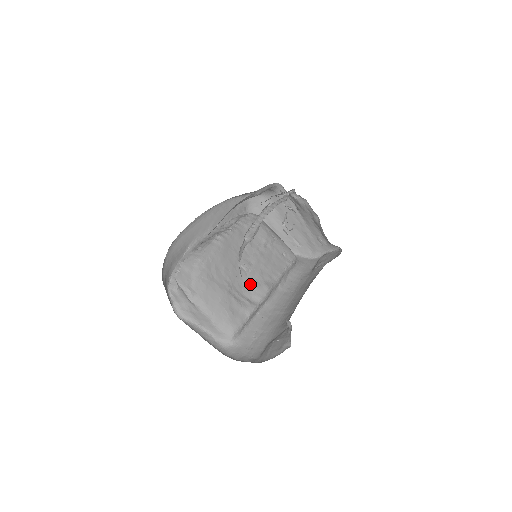
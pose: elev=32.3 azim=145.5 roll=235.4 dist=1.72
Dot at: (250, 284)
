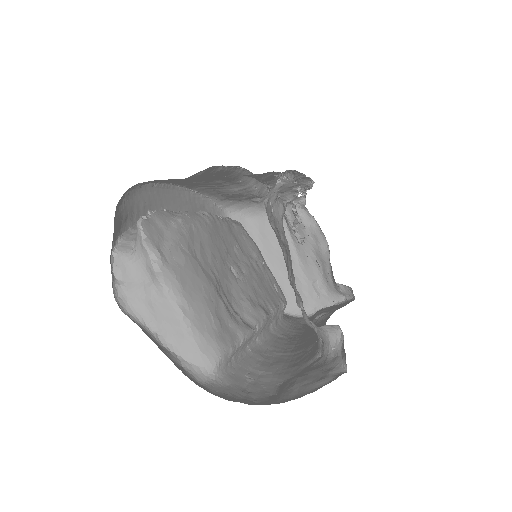
Dot at: (241, 297)
